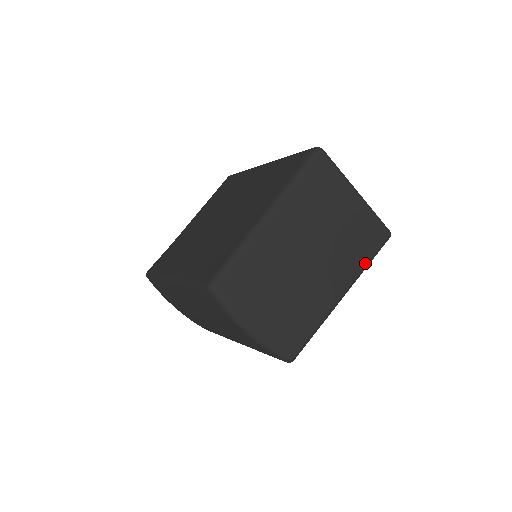
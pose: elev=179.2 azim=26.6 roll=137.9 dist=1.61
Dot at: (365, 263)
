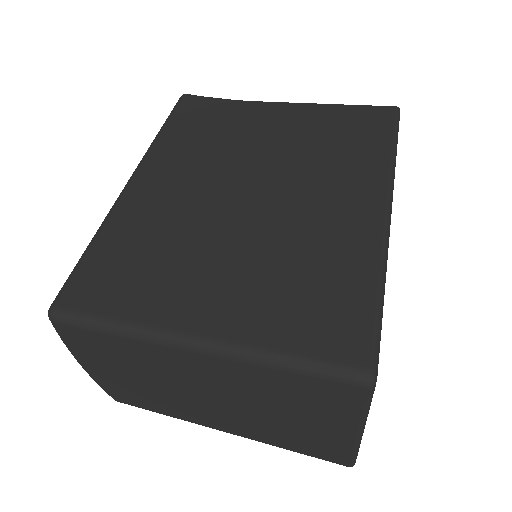
Dot at: (282, 447)
